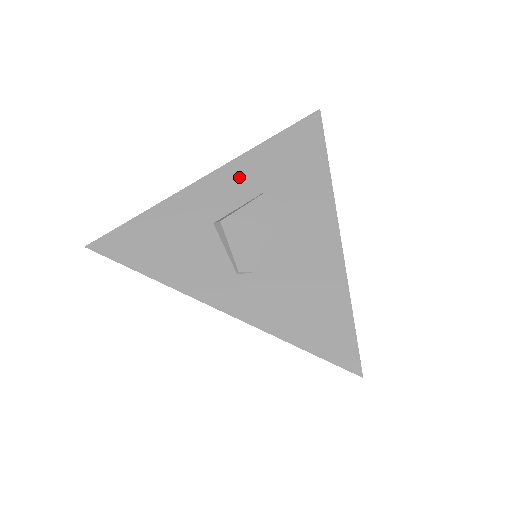
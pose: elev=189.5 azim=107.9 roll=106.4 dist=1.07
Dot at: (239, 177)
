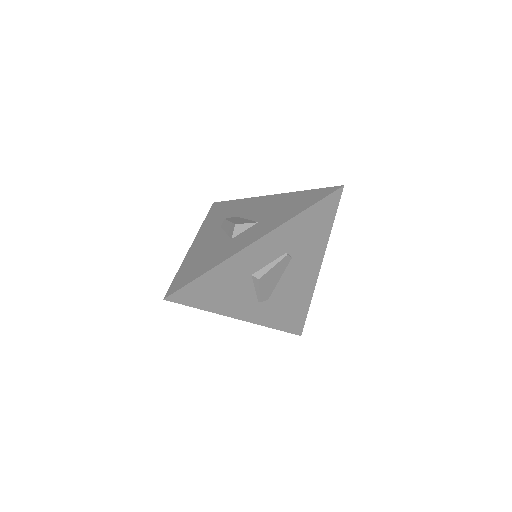
Dot at: (275, 242)
